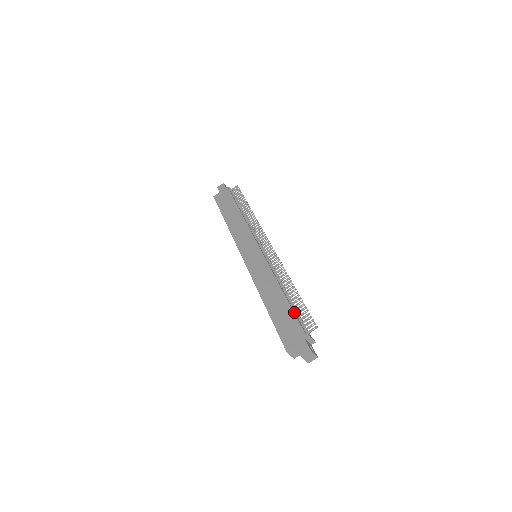
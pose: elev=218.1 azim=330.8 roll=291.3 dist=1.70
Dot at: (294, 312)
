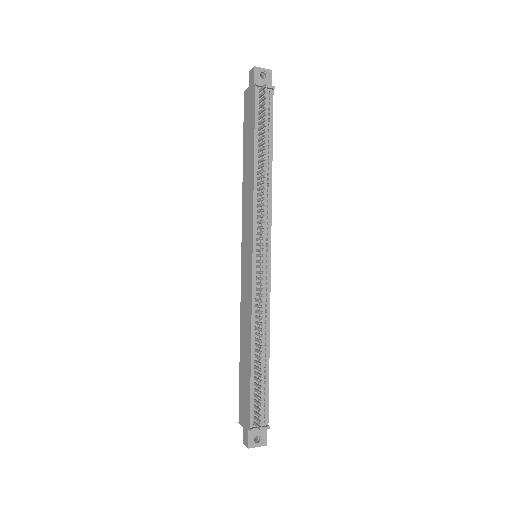
Dot at: (252, 387)
